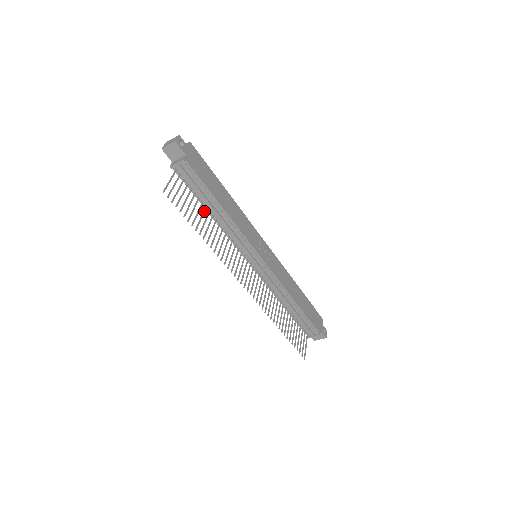
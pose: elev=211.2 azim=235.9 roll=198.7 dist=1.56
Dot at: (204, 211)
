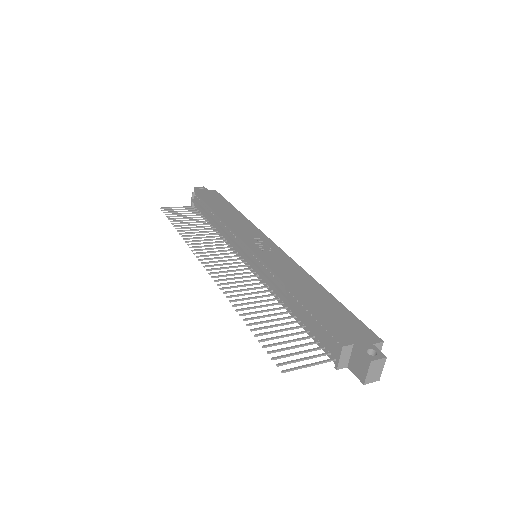
Dot at: (203, 224)
